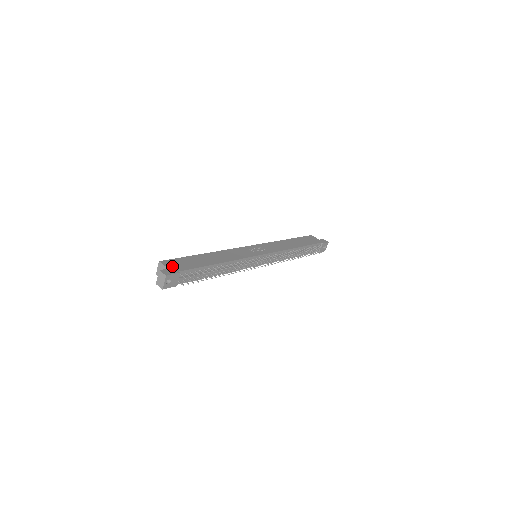
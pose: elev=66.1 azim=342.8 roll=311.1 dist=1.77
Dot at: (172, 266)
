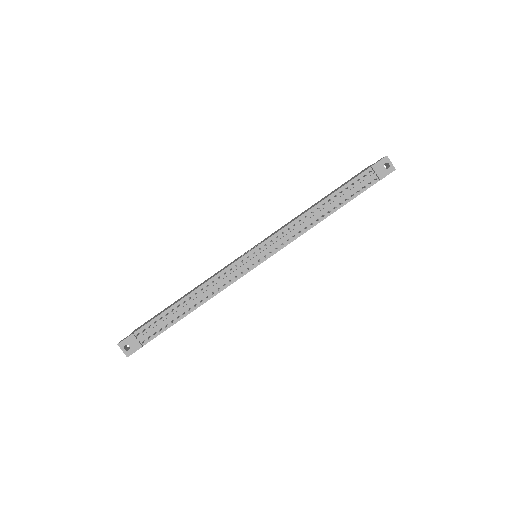
Dot at: occluded
